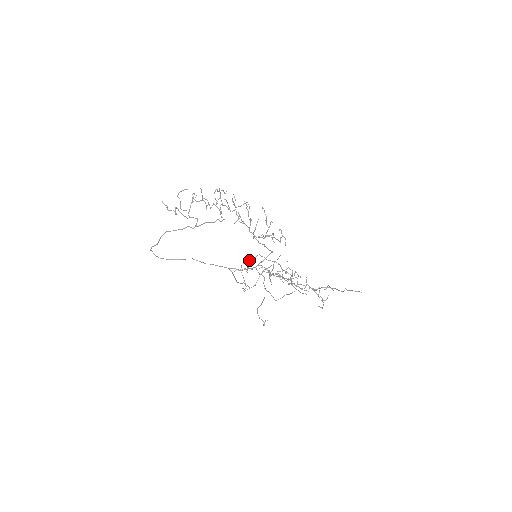
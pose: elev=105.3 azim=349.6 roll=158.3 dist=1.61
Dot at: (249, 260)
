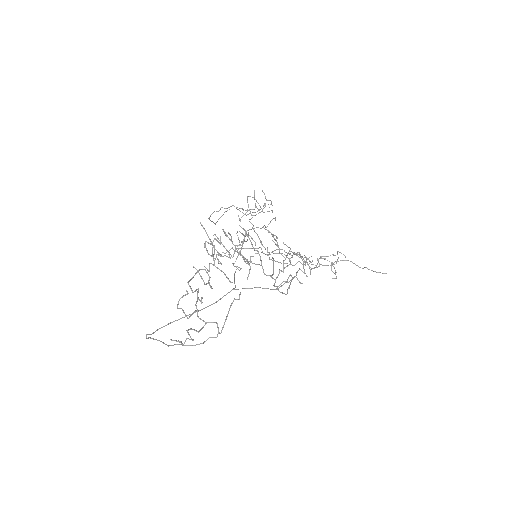
Dot at: (219, 210)
